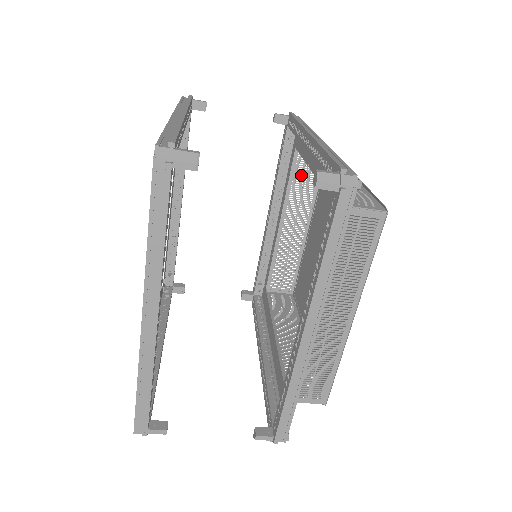
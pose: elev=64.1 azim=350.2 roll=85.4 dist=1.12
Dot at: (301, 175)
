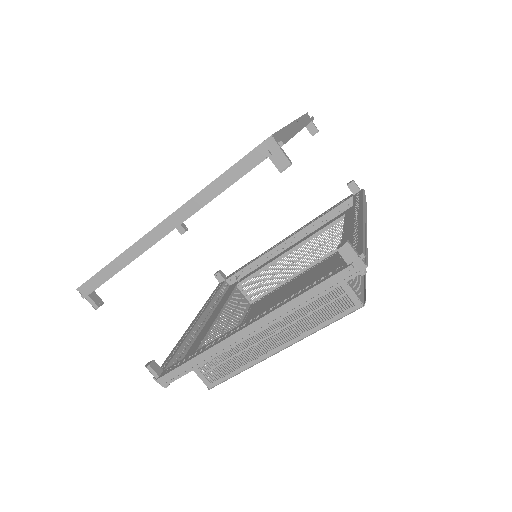
Dot at: (332, 234)
